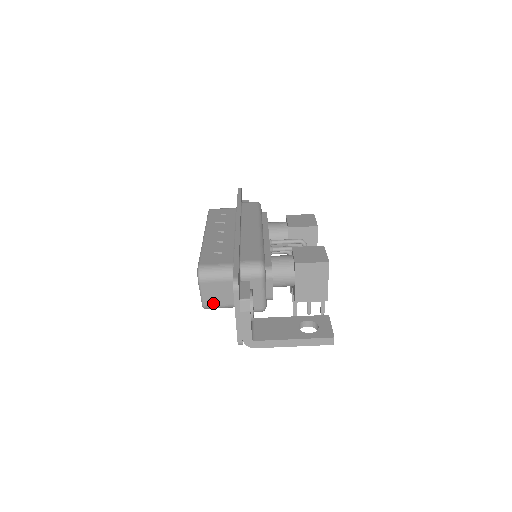
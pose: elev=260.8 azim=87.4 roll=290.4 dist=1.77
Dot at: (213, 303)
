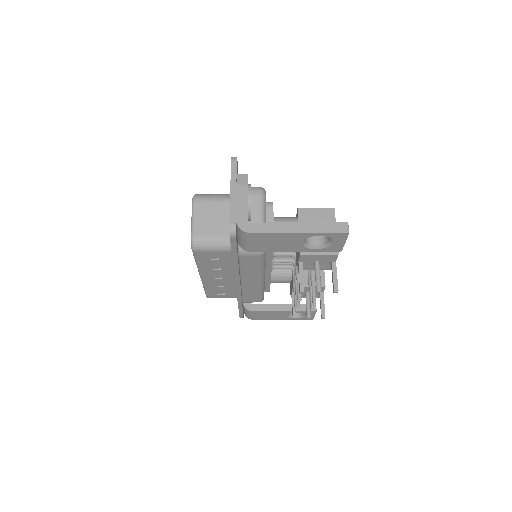
Dot at: (204, 233)
